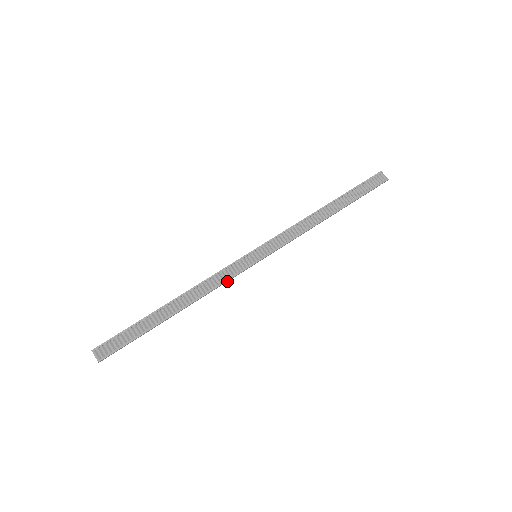
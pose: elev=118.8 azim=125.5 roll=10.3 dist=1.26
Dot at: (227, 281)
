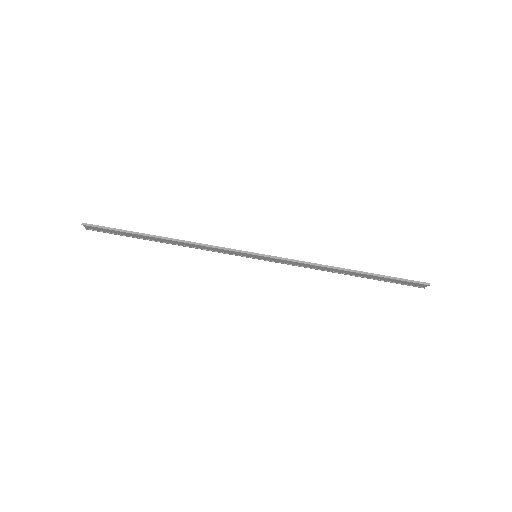
Dot at: (218, 251)
